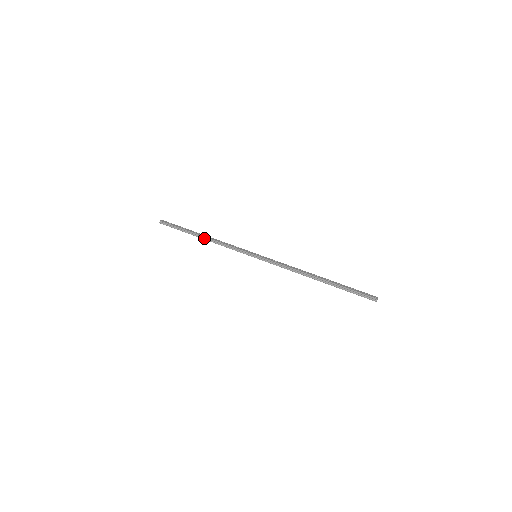
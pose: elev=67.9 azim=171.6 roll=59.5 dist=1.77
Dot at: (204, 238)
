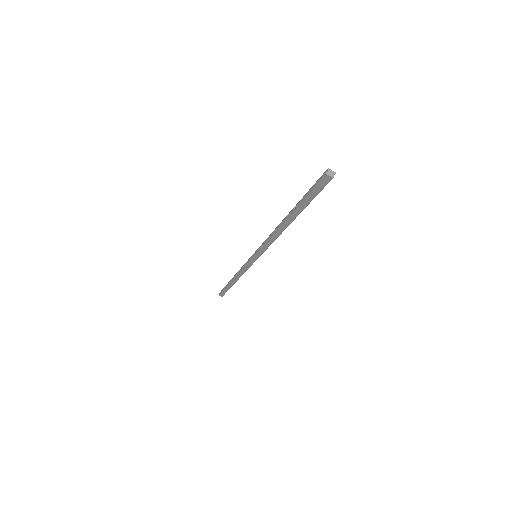
Dot at: (234, 278)
